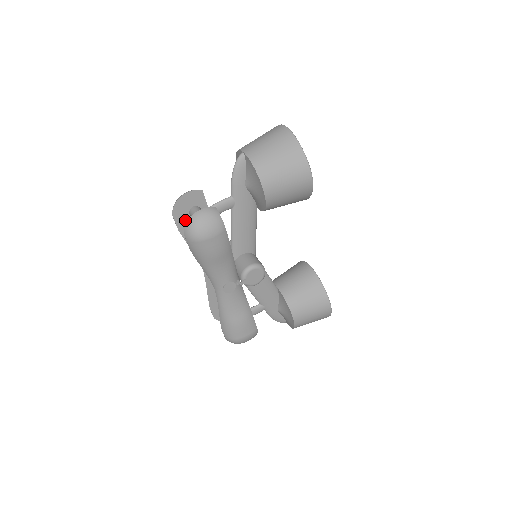
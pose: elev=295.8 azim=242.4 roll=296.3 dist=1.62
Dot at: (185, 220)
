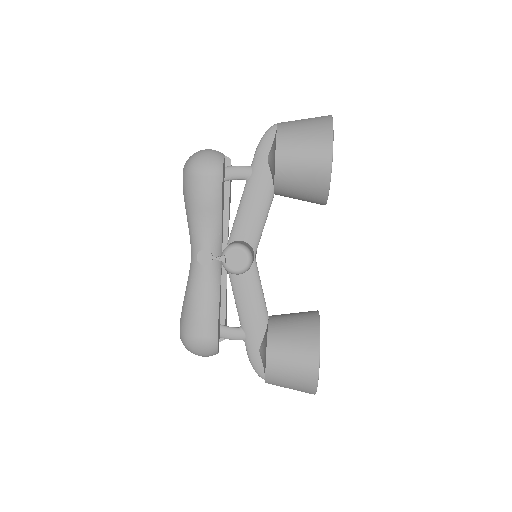
Dot at: occluded
